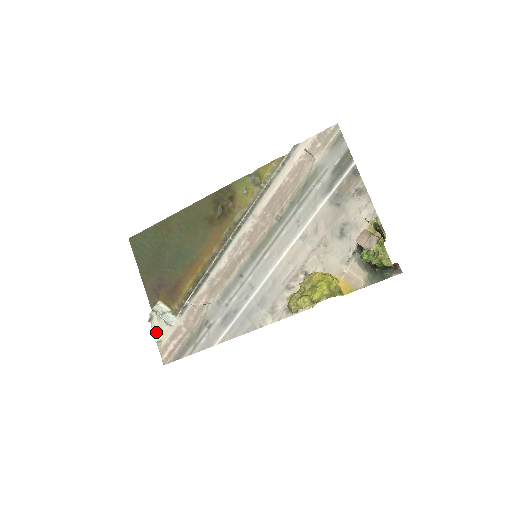
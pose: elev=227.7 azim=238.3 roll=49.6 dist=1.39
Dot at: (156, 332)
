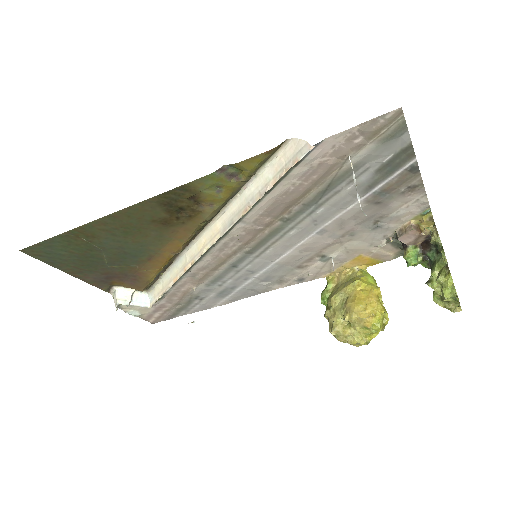
Dot at: (132, 312)
